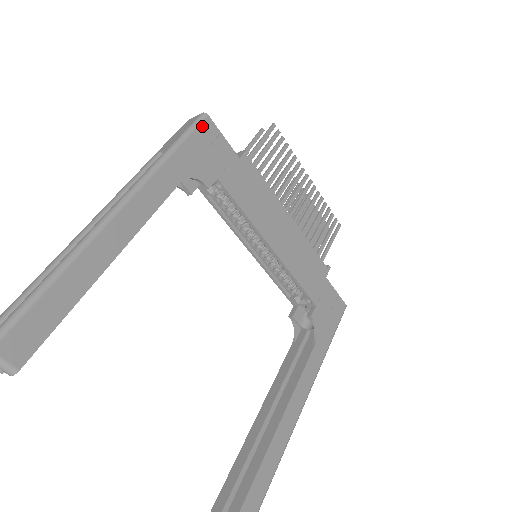
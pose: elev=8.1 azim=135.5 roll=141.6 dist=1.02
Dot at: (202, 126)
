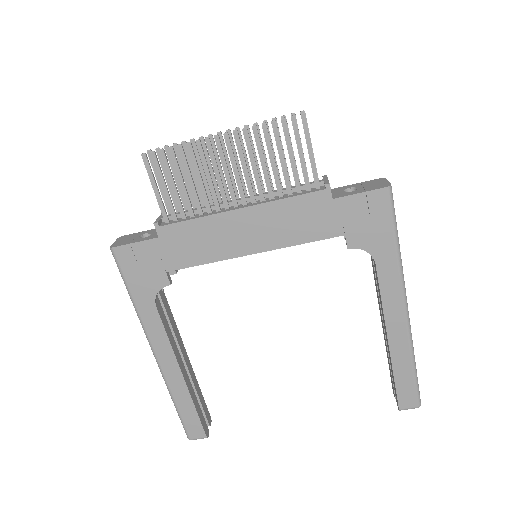
Dot at: (120, 260)
